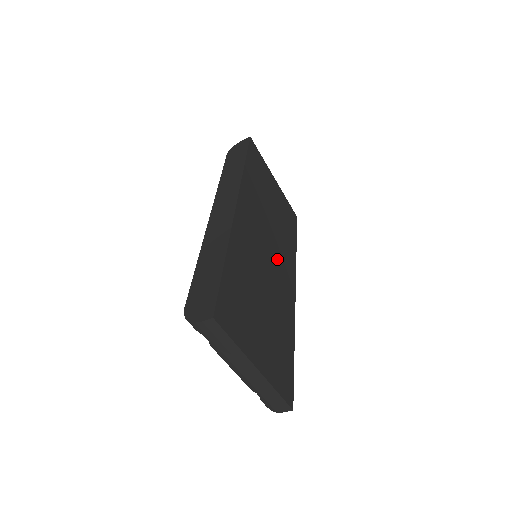
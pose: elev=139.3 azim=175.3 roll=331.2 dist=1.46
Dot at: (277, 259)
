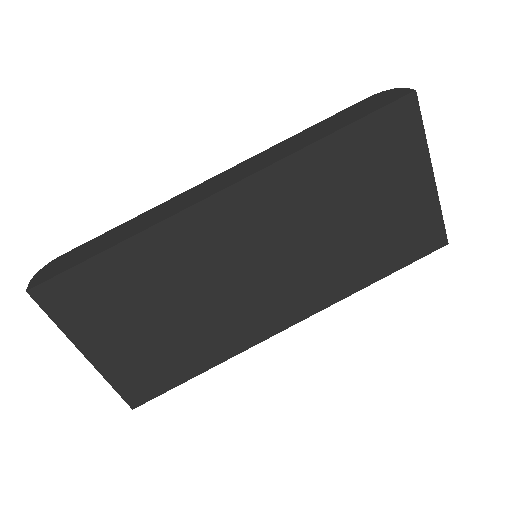
Dot at: (281, 279)
